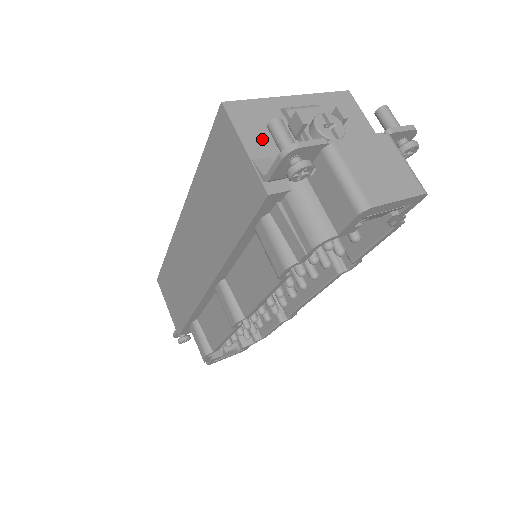
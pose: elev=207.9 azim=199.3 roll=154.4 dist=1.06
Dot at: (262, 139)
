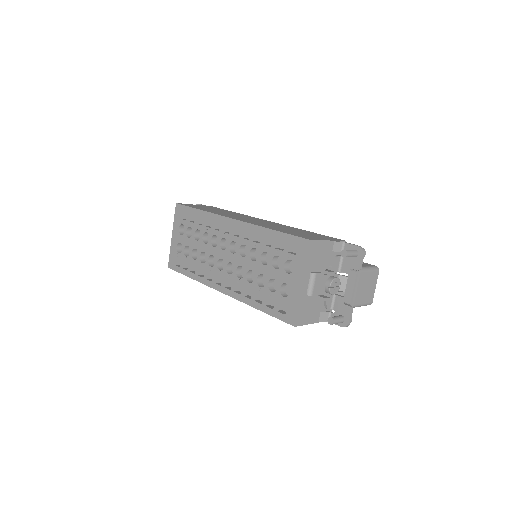
Dot at: (314, 313)
